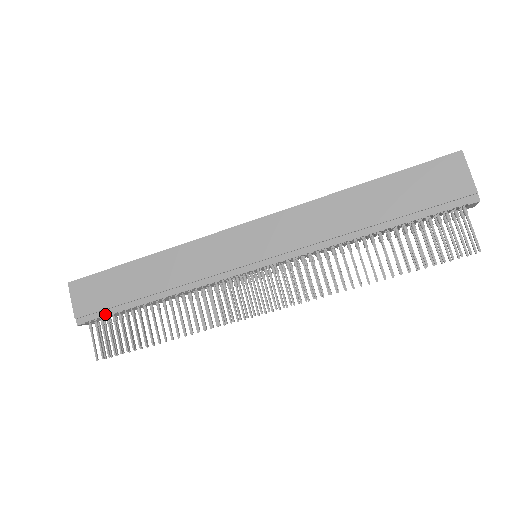
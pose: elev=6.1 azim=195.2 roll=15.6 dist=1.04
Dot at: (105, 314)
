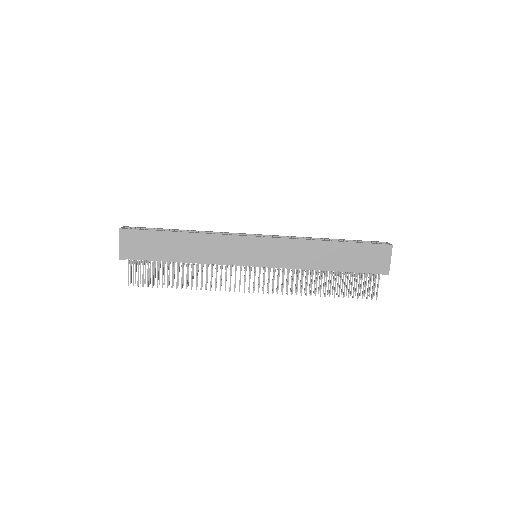
Dot at: (143, 259)
